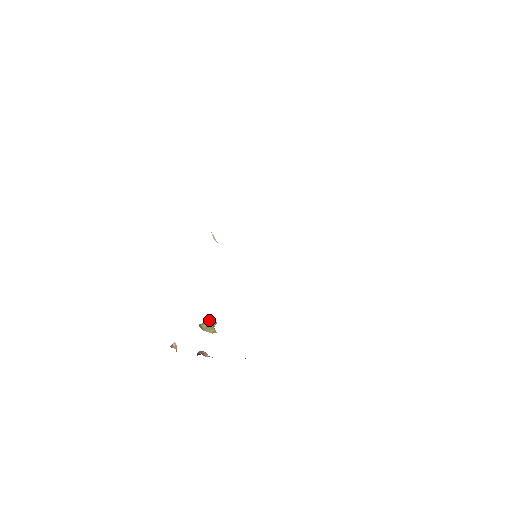
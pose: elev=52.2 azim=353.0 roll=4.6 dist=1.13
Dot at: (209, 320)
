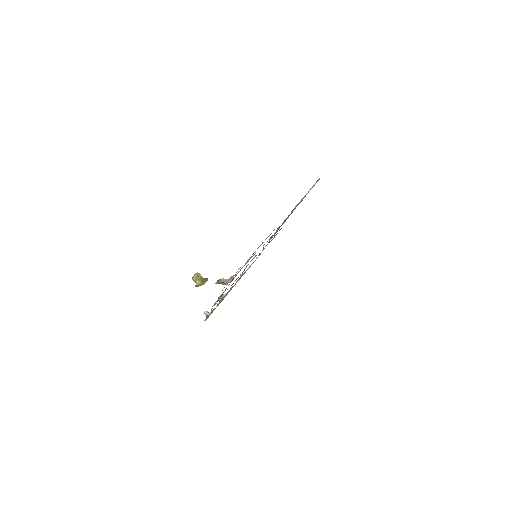
Dot at: (196, 278)
